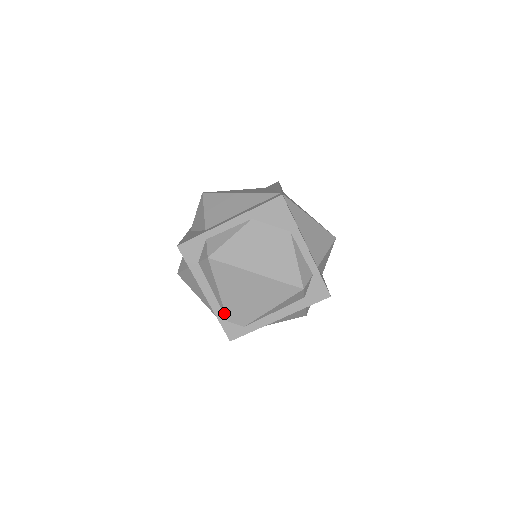
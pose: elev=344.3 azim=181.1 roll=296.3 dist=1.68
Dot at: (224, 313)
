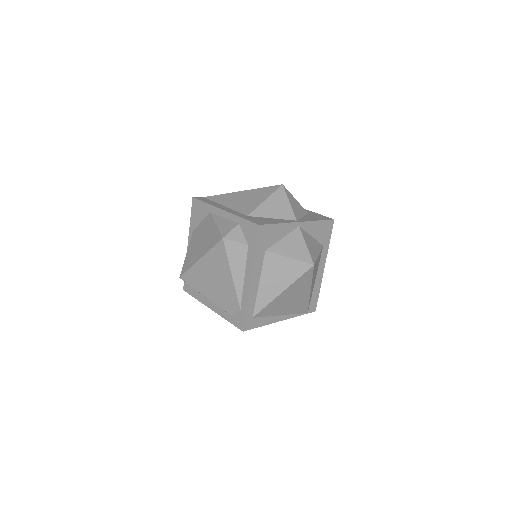
Dot at: (225, 311)
